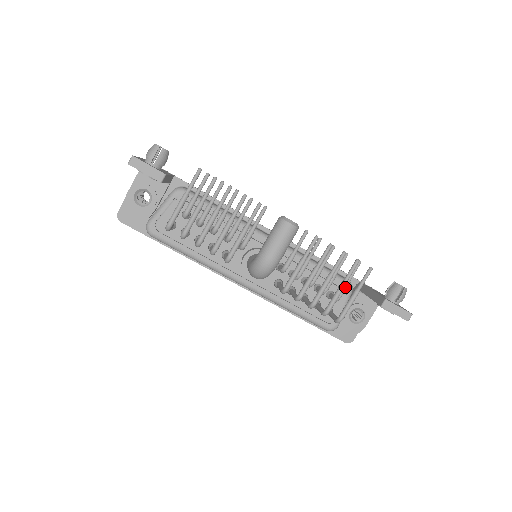
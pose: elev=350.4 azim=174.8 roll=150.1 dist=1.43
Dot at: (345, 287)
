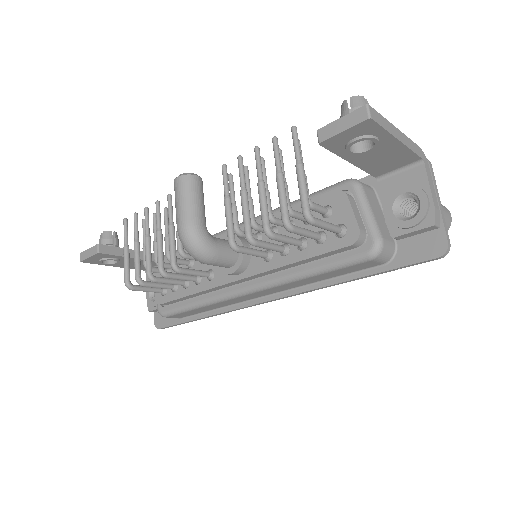
Dot at: occluded
